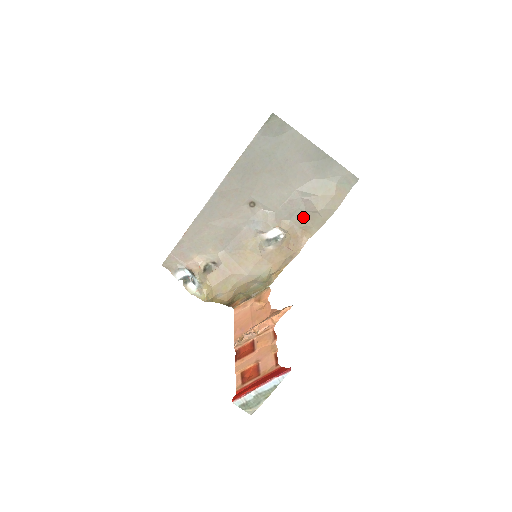
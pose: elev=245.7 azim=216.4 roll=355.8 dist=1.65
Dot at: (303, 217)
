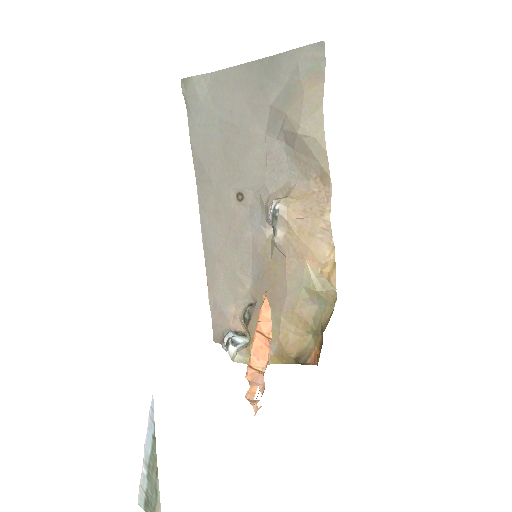
Dot at: (299, 161)
